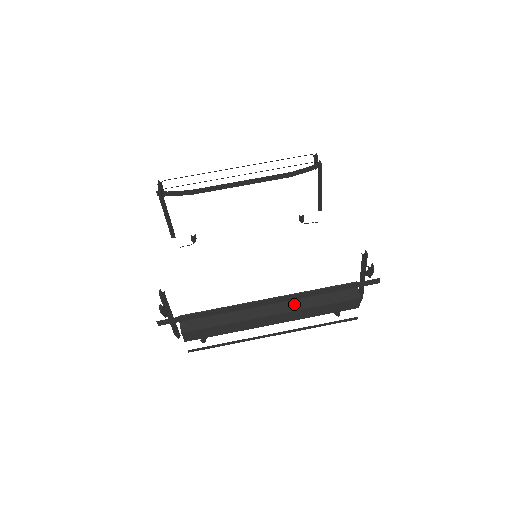
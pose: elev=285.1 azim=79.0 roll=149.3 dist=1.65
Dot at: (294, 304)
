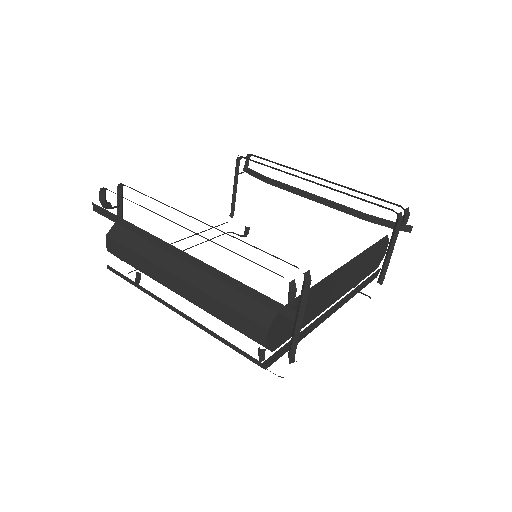
Dot at: (203, 281)
